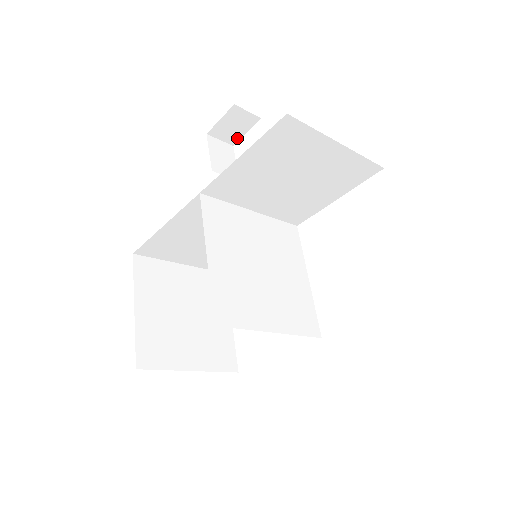
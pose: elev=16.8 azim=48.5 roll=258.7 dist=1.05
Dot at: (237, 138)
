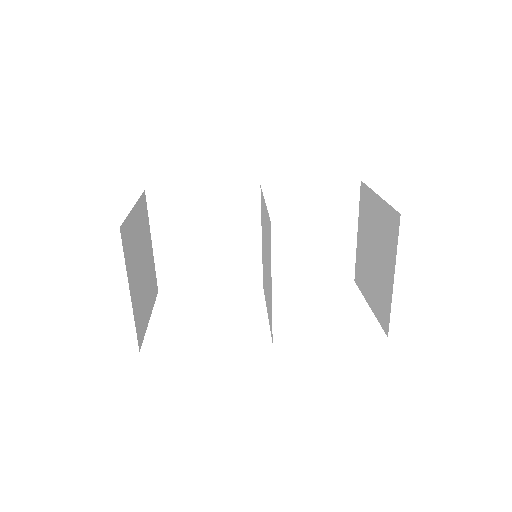
Dot at: occluded
